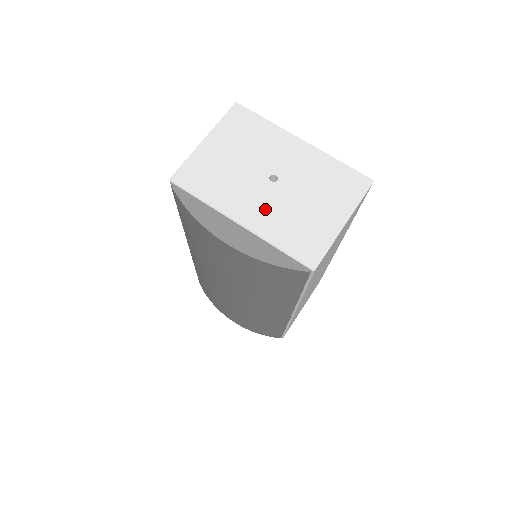
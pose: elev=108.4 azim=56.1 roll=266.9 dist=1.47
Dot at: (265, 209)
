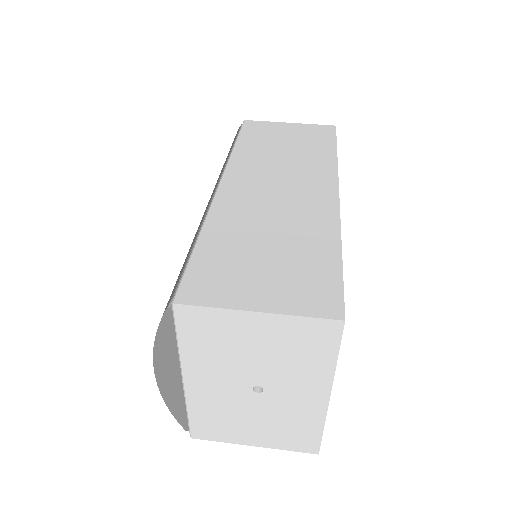
Dot at: (216, 394)
